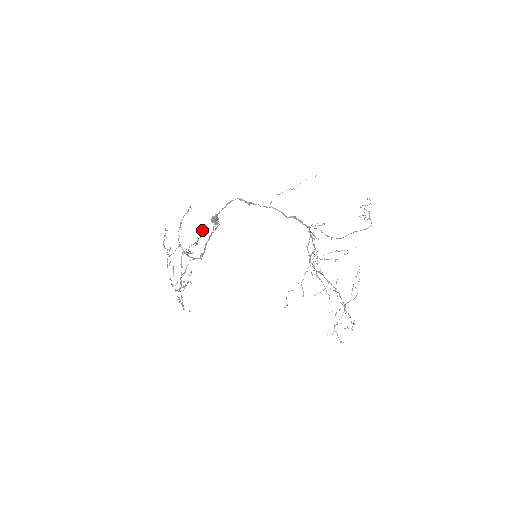
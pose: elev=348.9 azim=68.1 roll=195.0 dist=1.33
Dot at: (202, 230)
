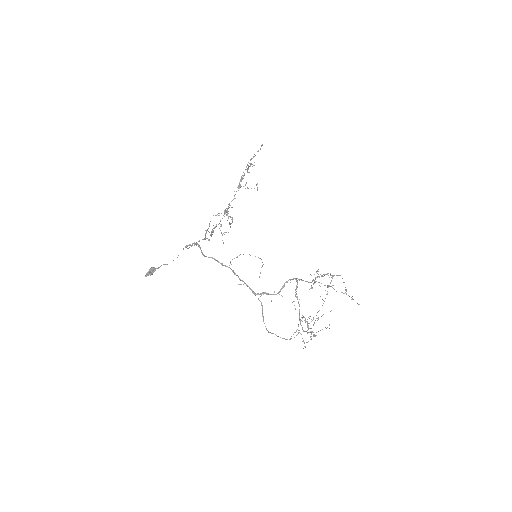
Dot at: (227, 210)
